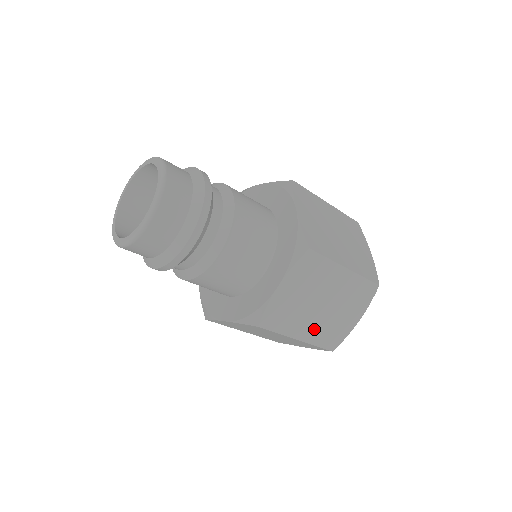
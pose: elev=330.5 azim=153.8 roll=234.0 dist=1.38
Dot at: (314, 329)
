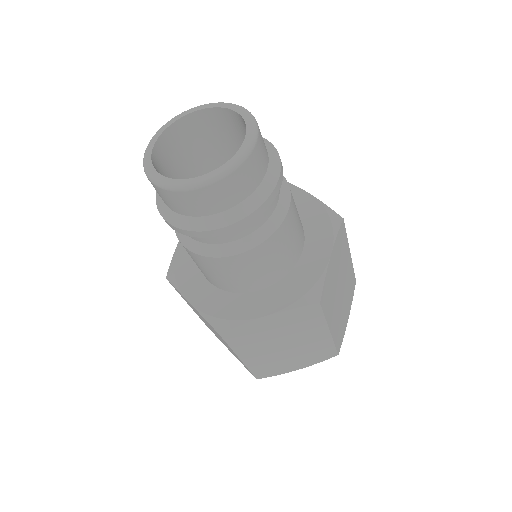
Dot at: (336, 320)
